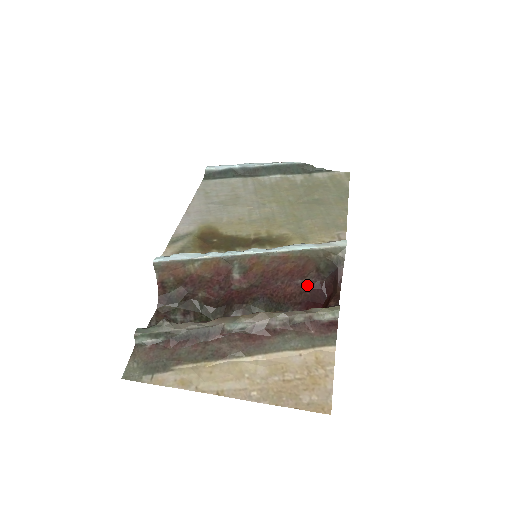
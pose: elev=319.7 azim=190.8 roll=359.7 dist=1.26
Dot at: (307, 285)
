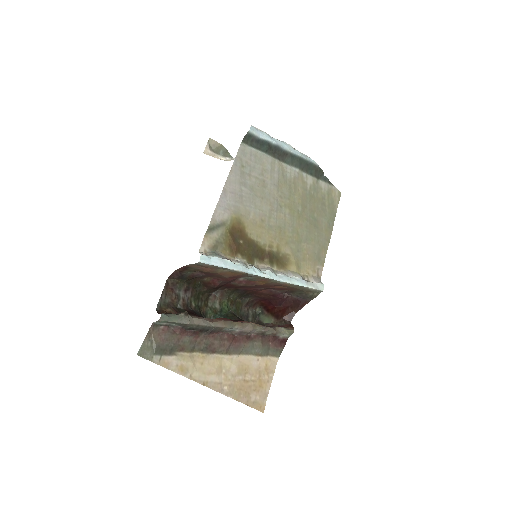
Dot at: (276, 293)
